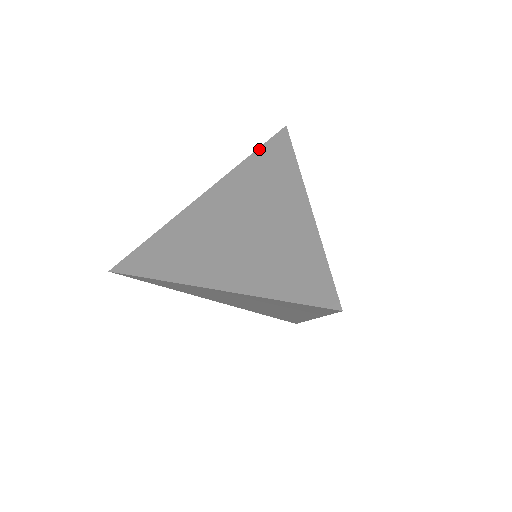
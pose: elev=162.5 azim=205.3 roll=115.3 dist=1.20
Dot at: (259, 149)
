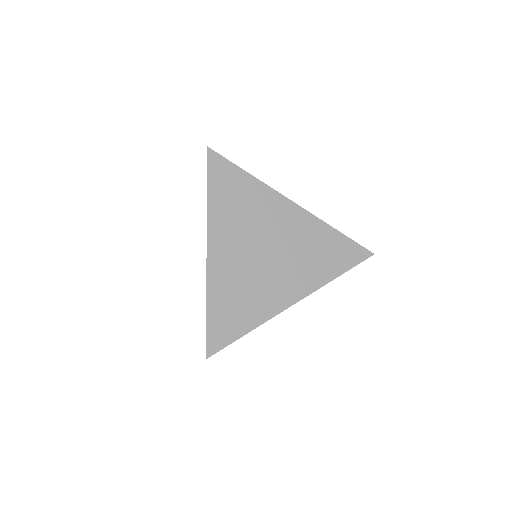
Dot at: (347, 238)
